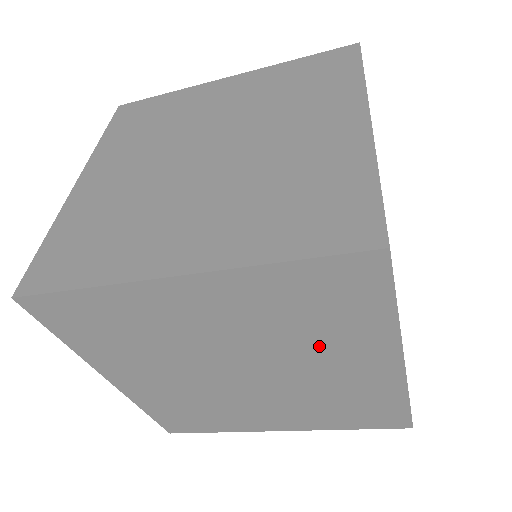
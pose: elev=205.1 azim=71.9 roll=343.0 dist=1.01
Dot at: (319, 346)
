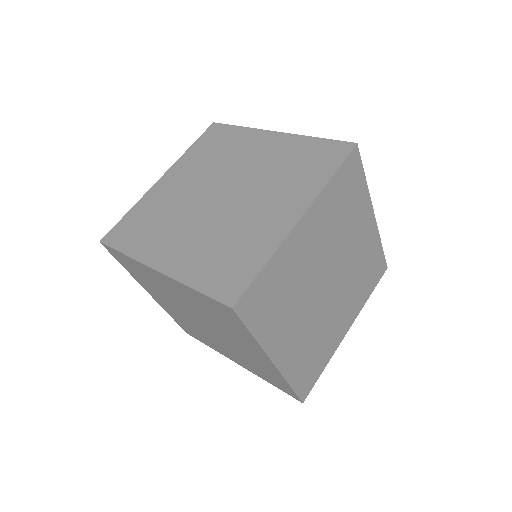
Dot at: (230, 332)
